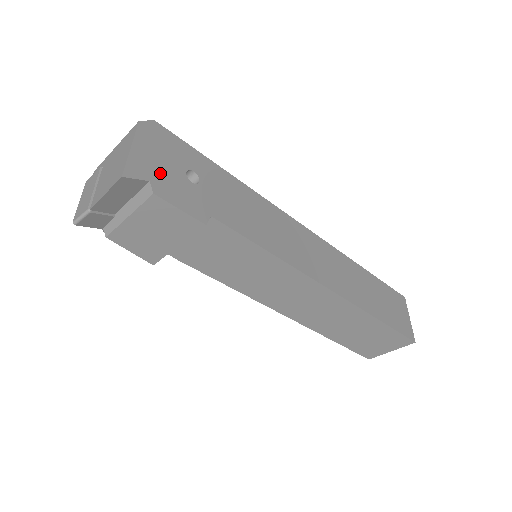
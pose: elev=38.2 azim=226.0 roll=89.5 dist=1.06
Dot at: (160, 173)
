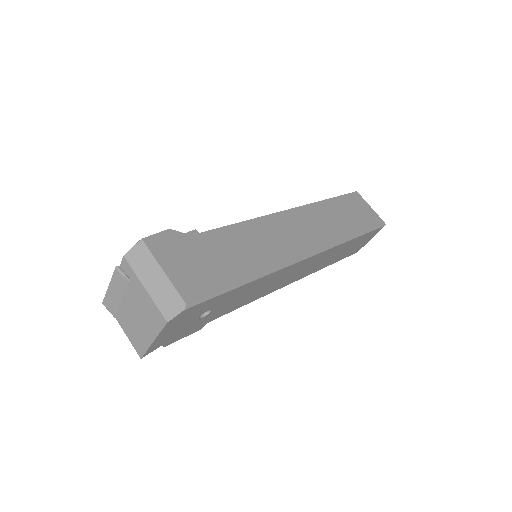
Dot at: (174, 335)
